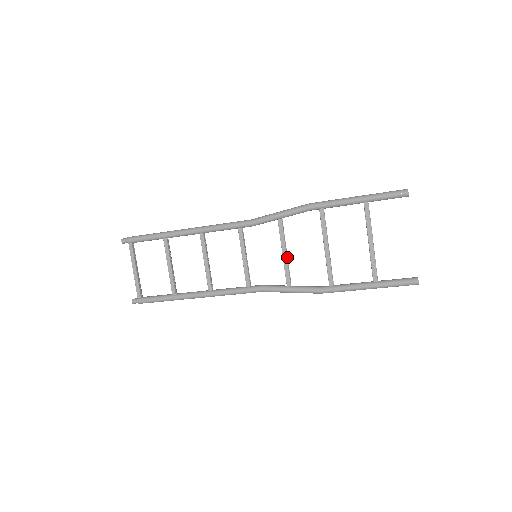
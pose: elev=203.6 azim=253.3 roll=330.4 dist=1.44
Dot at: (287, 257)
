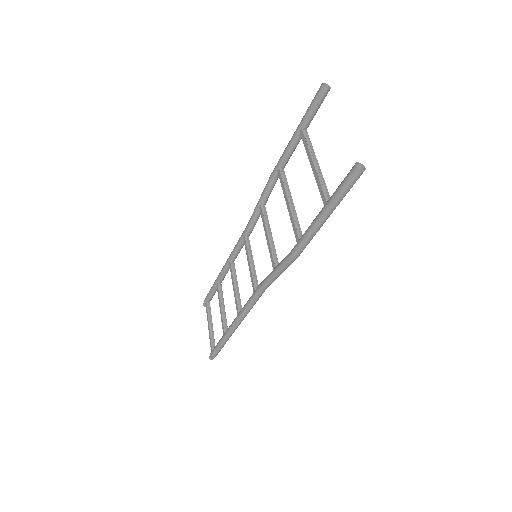
Dot at: (271, 239)
